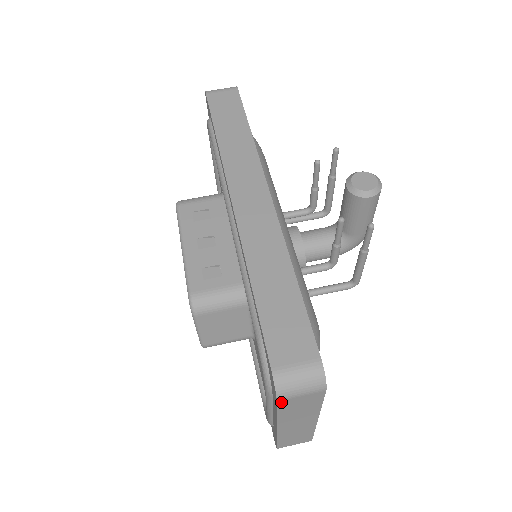
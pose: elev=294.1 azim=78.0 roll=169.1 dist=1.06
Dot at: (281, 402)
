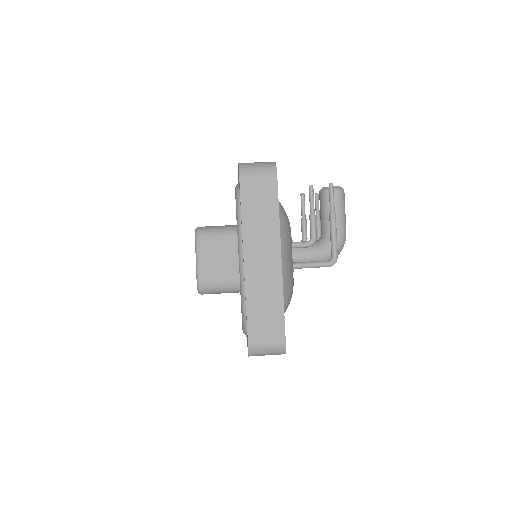
Dot at: (243, 183)
